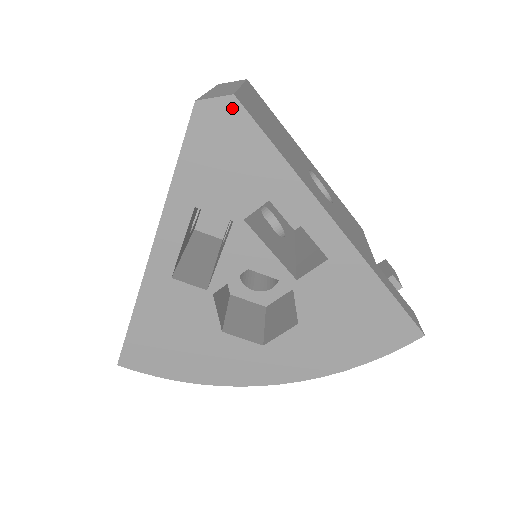
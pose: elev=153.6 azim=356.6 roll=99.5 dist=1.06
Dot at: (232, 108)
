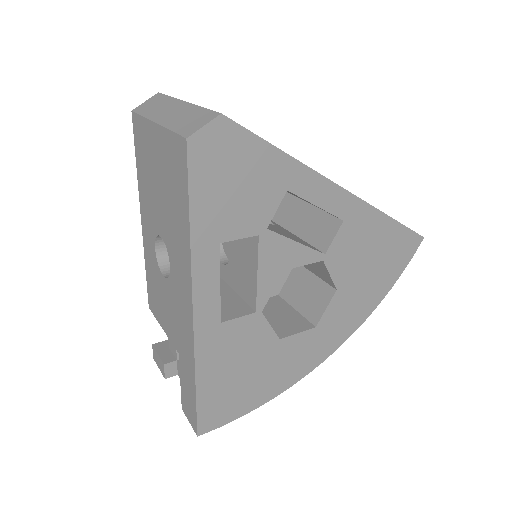
Dot at: (224, 128)
